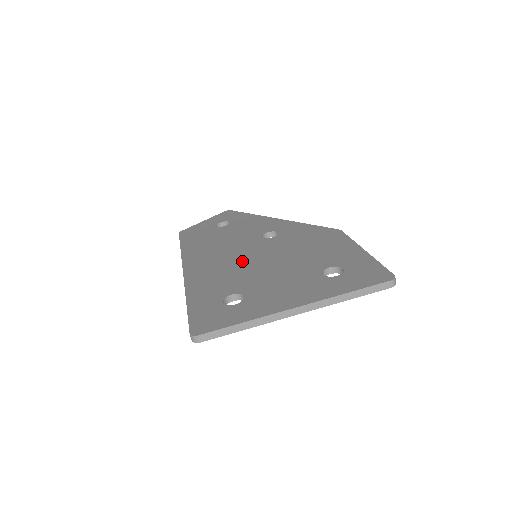
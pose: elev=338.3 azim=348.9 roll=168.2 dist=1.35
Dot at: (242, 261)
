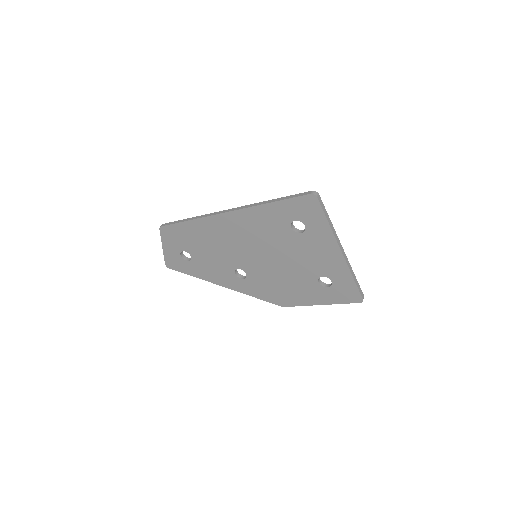
Dot at: occluded
